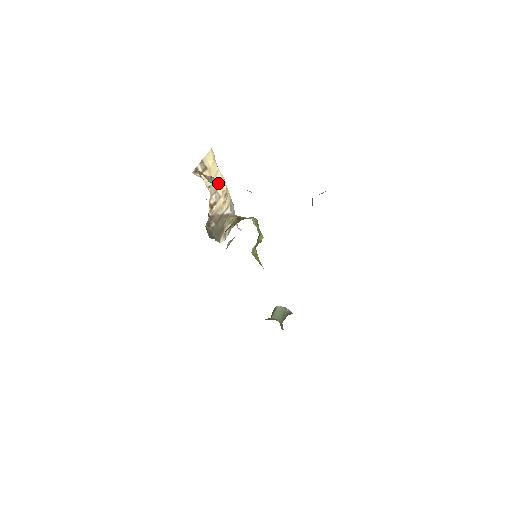
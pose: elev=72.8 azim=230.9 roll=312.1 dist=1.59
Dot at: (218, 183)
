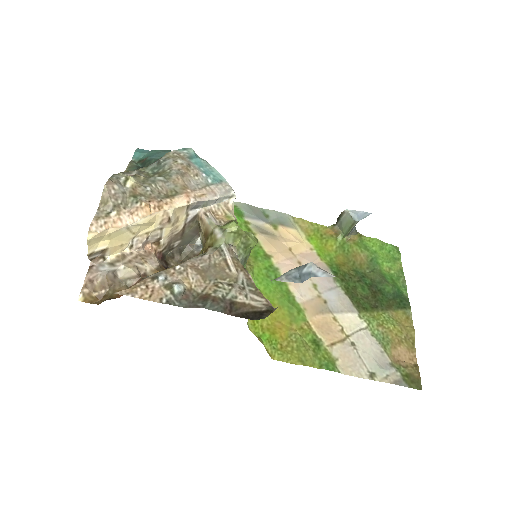
Dot at: (130, 274)
